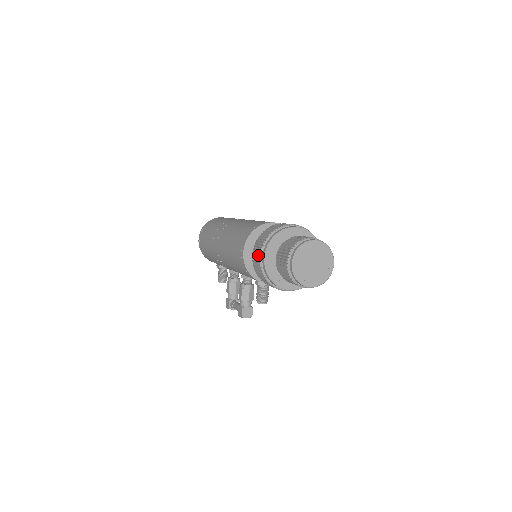
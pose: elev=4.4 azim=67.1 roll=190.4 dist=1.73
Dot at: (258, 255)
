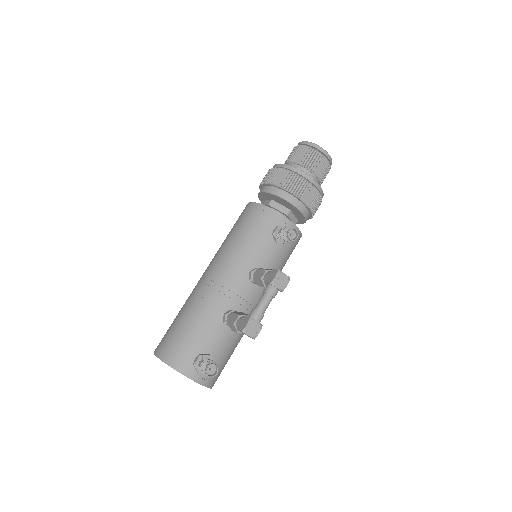
Dot at: (269, 172)
